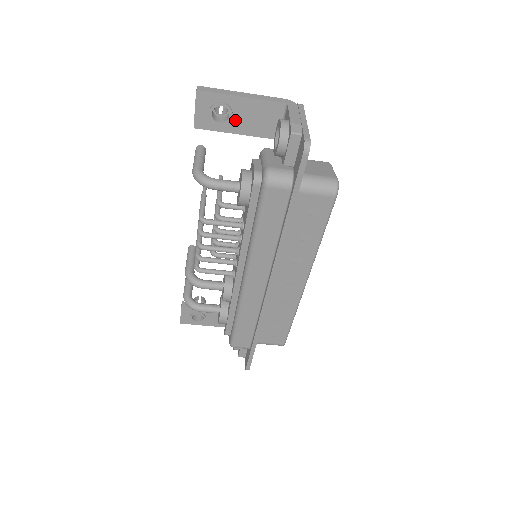
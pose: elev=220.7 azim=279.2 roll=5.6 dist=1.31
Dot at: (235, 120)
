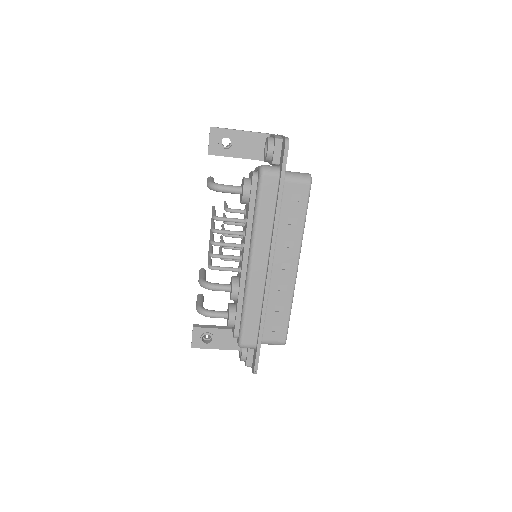
Dot at: (236, 147)
